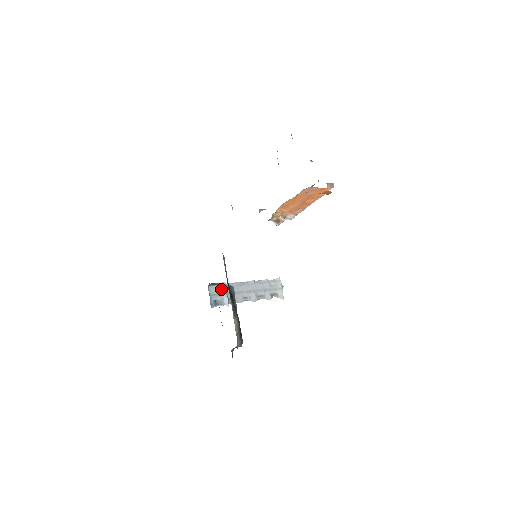
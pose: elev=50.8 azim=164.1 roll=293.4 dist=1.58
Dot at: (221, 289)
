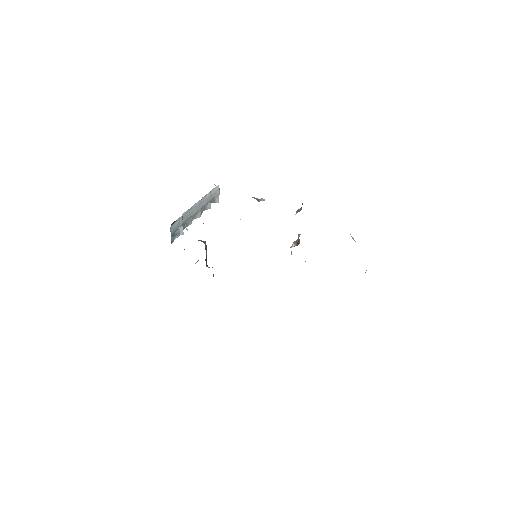
Dot at: (179, 223)
